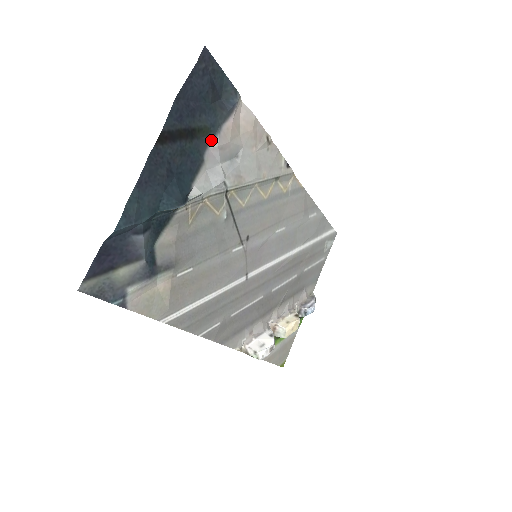
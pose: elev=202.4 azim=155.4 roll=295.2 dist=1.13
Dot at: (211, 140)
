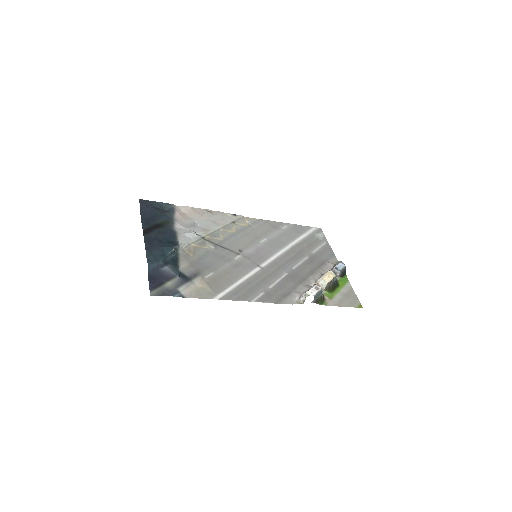
Dot at: (173, 224)
